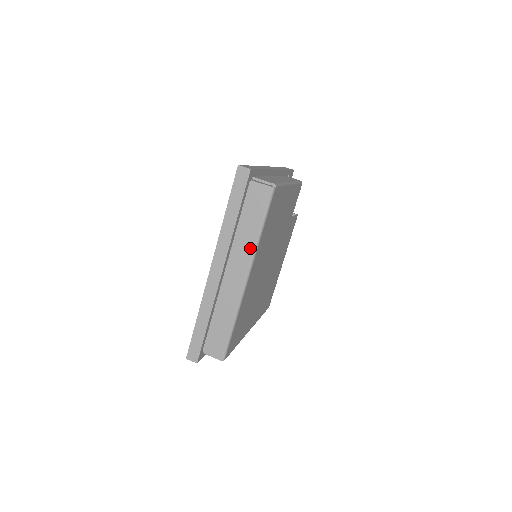
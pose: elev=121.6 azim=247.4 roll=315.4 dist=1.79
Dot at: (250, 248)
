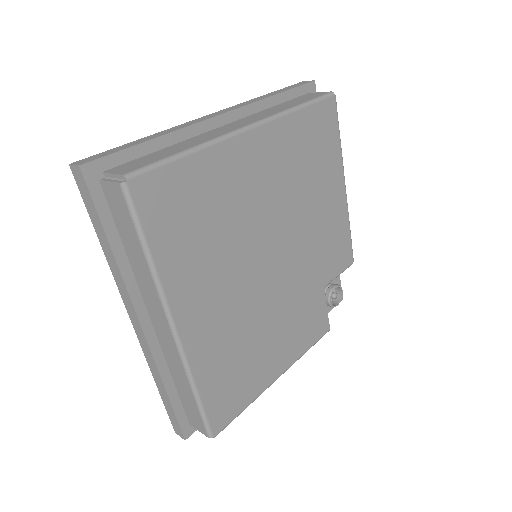
Dot at: (273, 113)
